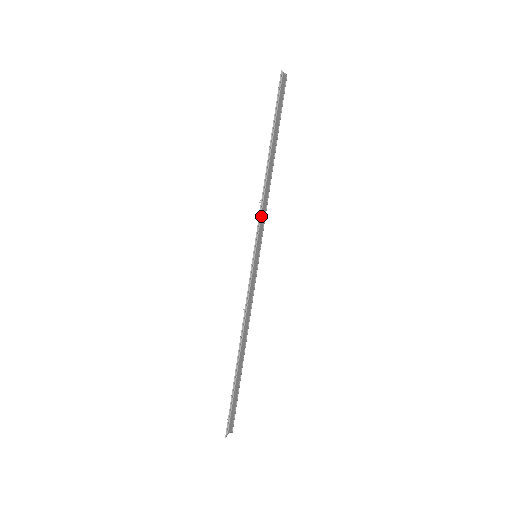
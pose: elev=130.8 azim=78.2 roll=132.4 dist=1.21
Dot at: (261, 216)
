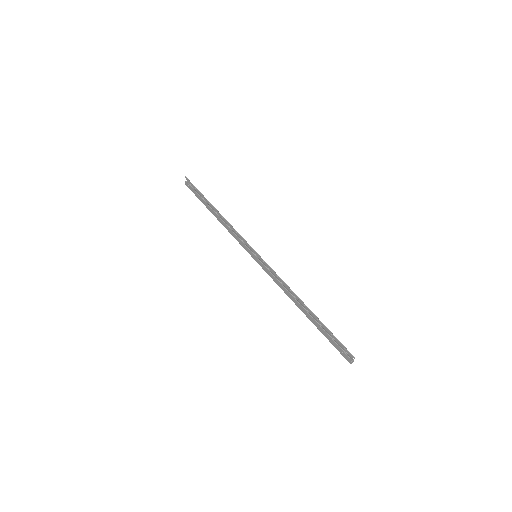
Dot at: (239, 234)
